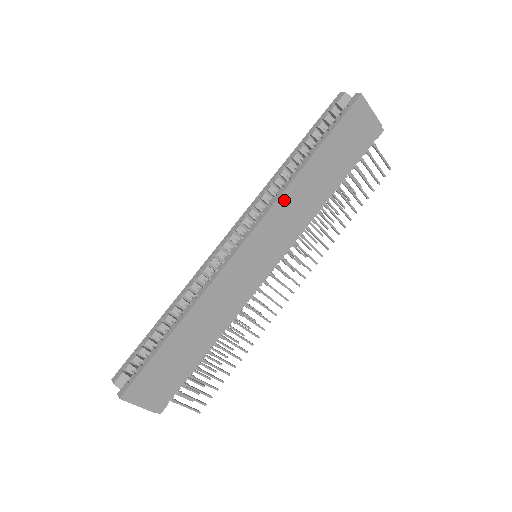
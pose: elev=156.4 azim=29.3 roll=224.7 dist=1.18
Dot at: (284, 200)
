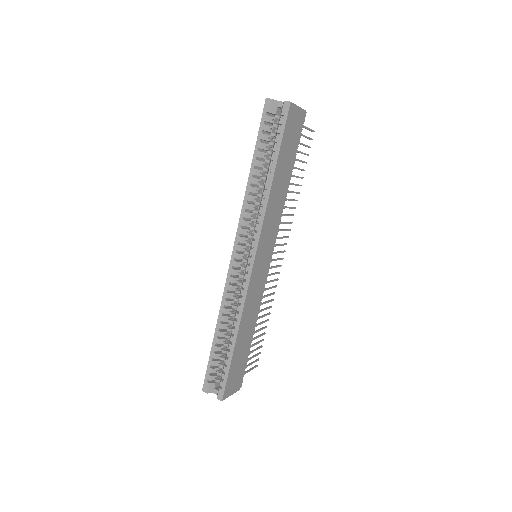
Dot at: (267, 214)
